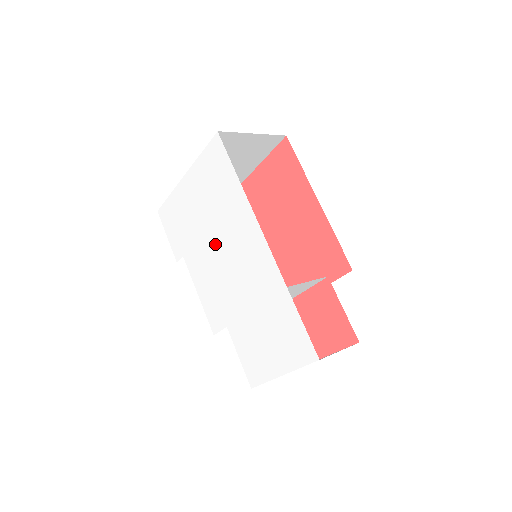
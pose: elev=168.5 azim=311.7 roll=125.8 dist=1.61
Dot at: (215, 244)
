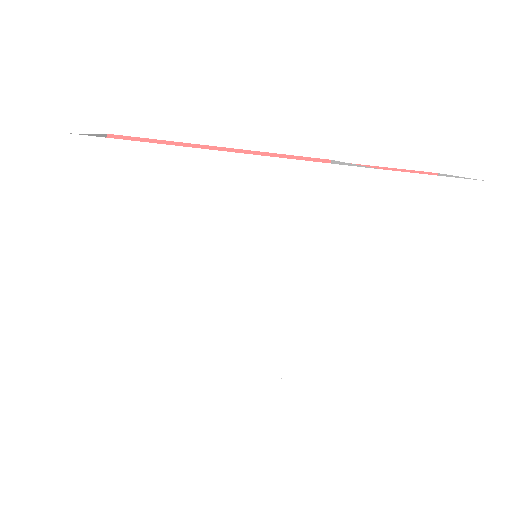
Dot at: (228, 278)
